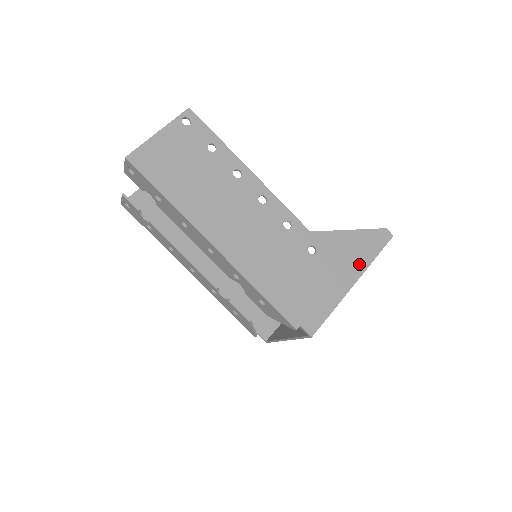
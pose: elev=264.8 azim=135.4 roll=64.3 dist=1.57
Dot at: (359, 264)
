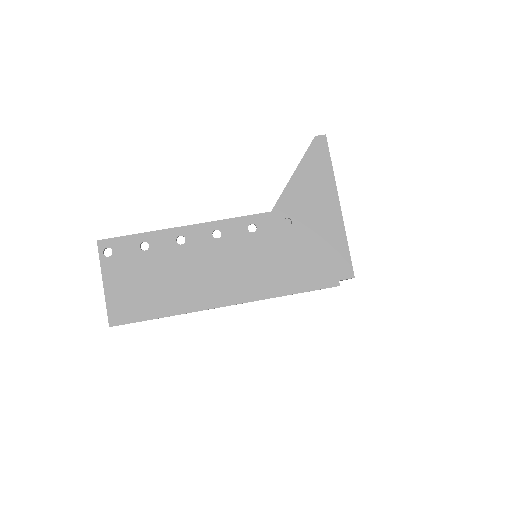
Dot at: (327, 188)
